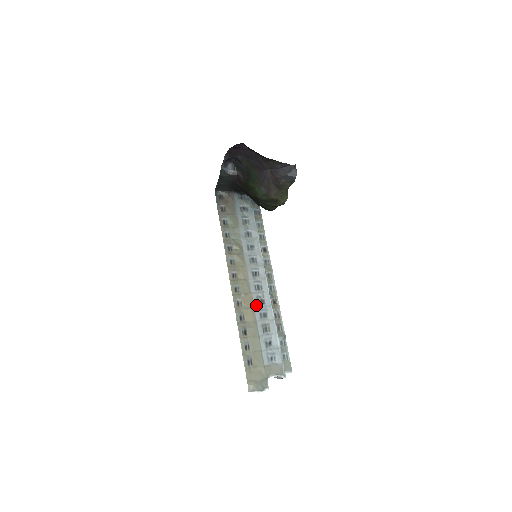
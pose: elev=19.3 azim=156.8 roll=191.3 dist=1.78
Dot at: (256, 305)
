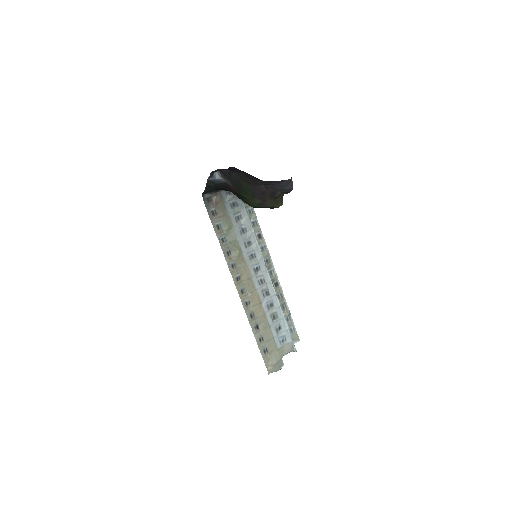
Dot at: (262, 299)
